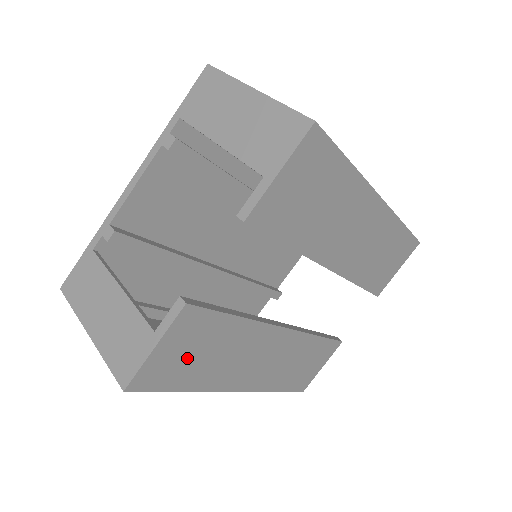
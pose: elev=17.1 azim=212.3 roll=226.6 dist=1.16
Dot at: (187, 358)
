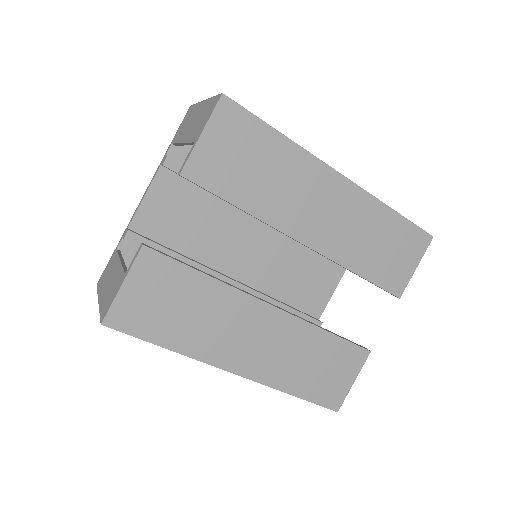
Dot at: (160, 307)
